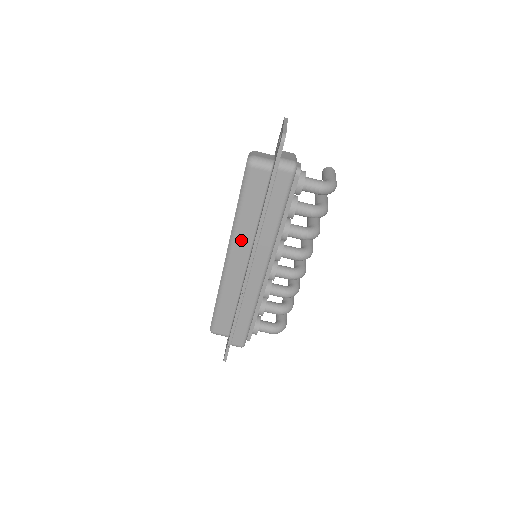
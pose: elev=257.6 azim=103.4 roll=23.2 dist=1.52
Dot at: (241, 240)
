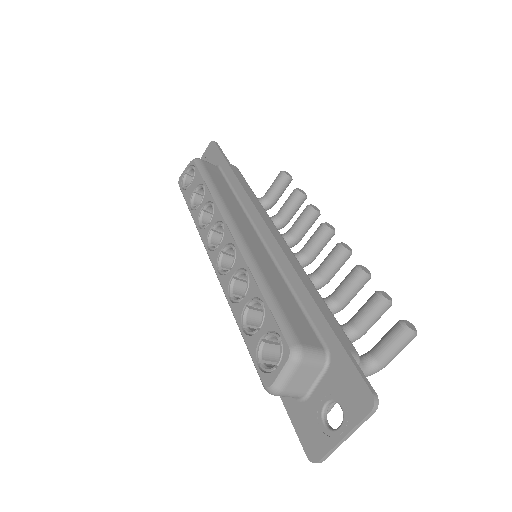
Dot at: occluded
